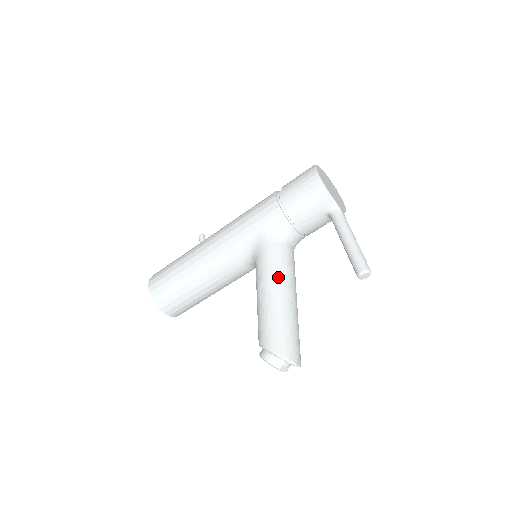
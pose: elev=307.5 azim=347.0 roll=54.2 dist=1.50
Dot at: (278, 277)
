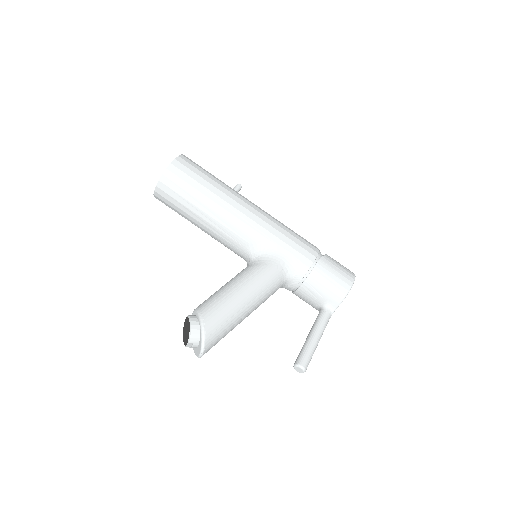
Dot at: (260, 294)
